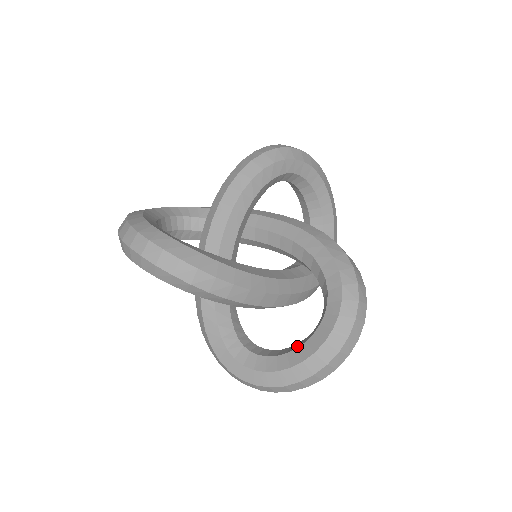
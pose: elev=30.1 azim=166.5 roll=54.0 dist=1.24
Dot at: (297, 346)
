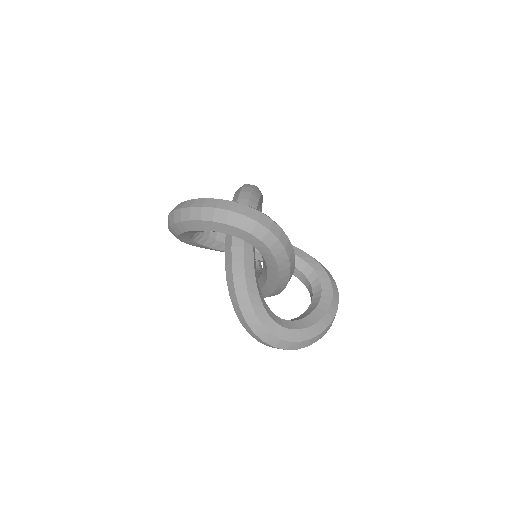
Dot at: (309, 312)
